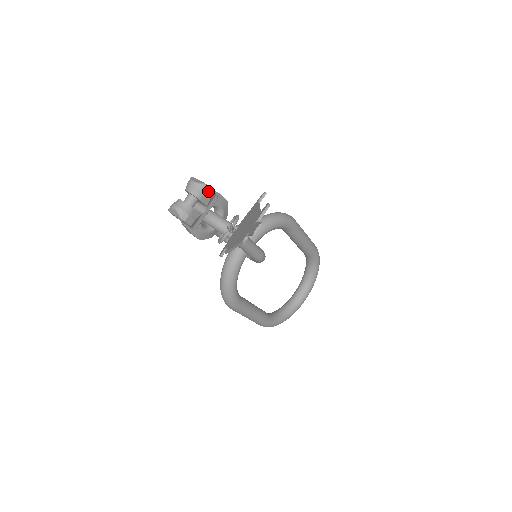
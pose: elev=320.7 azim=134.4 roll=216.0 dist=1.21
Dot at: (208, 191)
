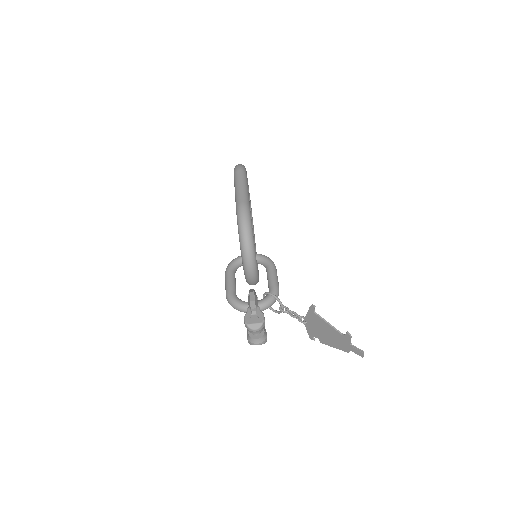
Dot at: (264, 321)
